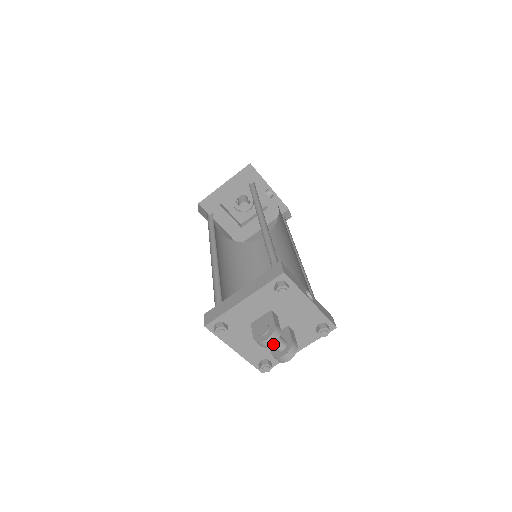
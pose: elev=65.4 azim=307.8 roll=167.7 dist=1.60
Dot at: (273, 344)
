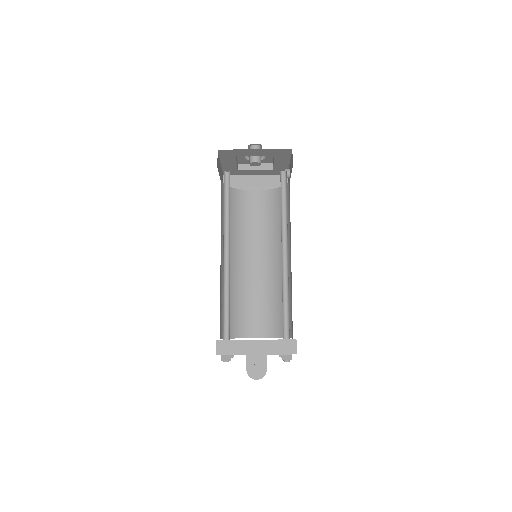
Dot at: occluded
